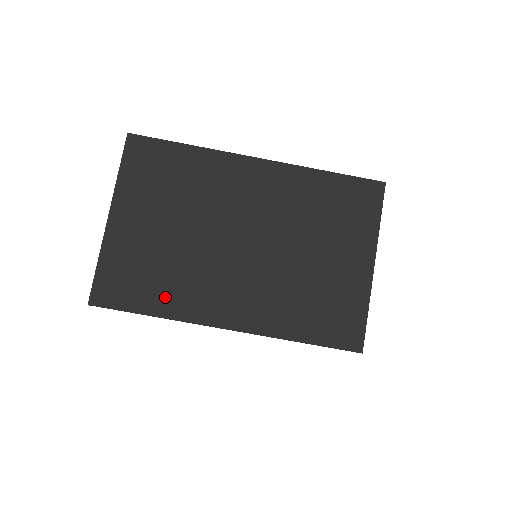
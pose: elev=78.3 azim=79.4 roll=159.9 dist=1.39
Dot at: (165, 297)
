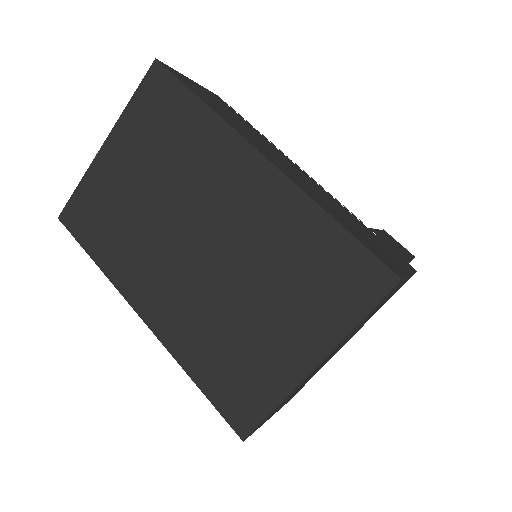
Dot at: (110, 251)
